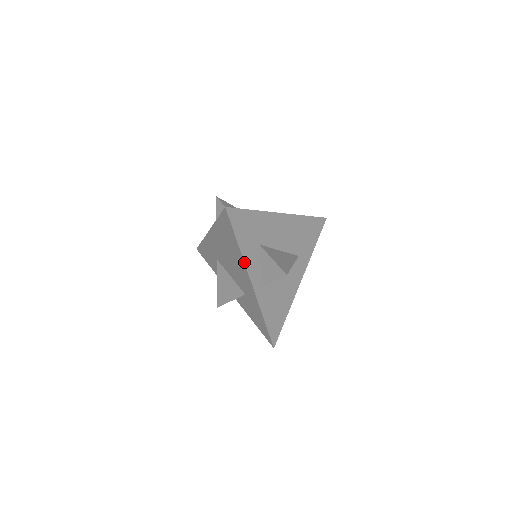
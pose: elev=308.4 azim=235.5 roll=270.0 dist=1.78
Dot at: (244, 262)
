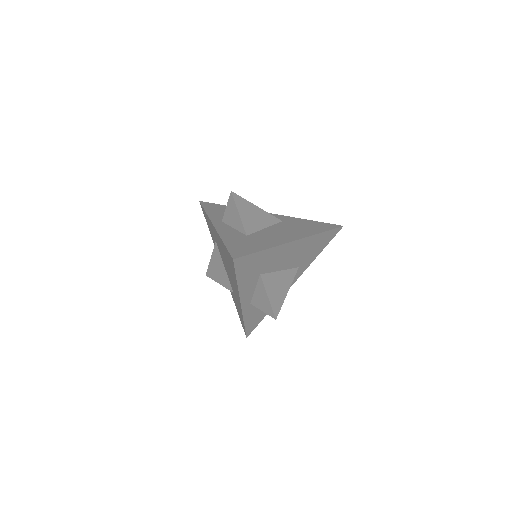
Dot at: (239, 293)
